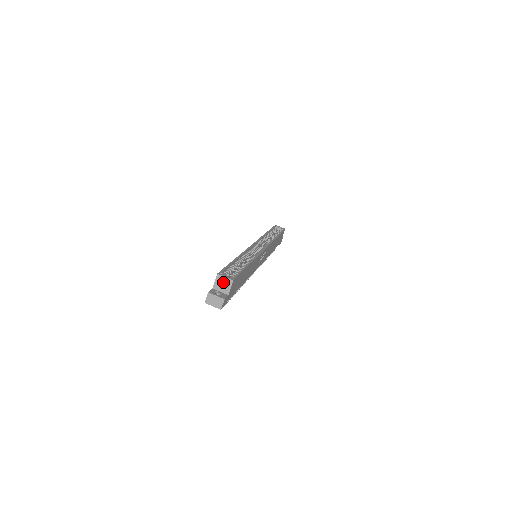
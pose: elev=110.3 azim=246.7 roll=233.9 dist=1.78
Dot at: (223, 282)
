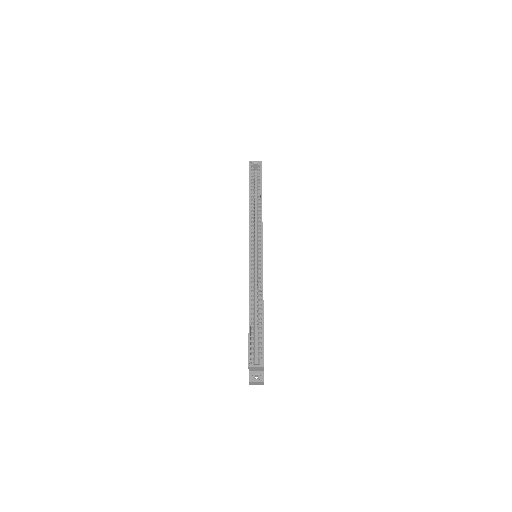
Dot at: (256, 368)
